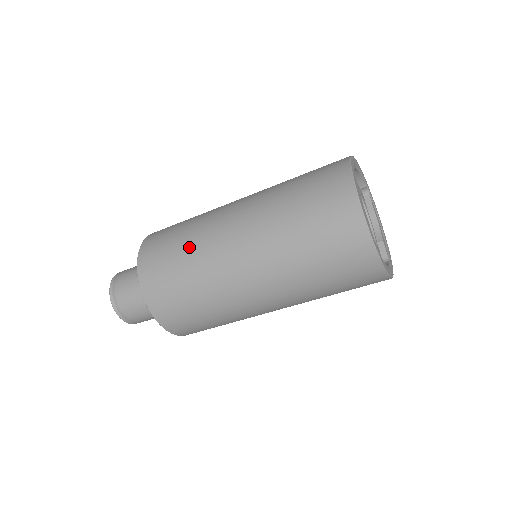
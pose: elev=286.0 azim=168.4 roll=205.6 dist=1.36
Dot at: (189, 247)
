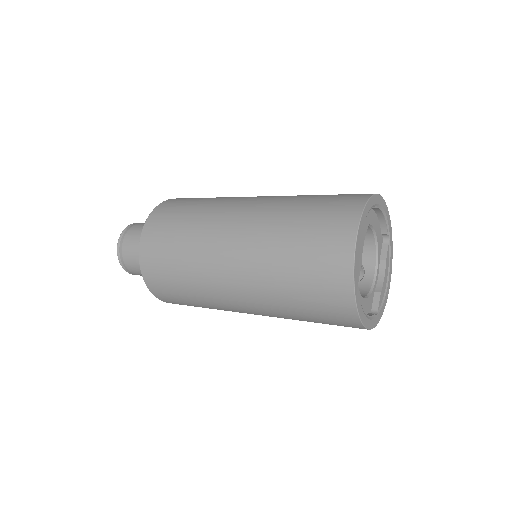
Dot at: (195, 218)
